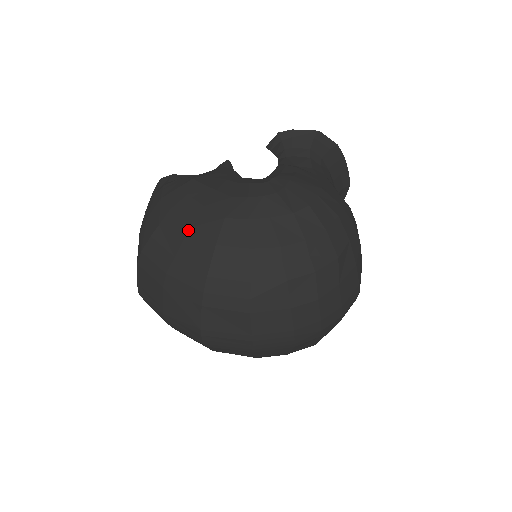
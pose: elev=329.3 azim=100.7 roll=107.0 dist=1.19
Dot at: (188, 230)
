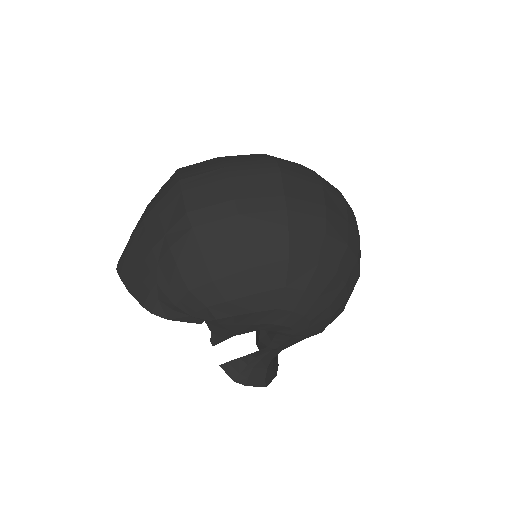
Dot at: occluded
